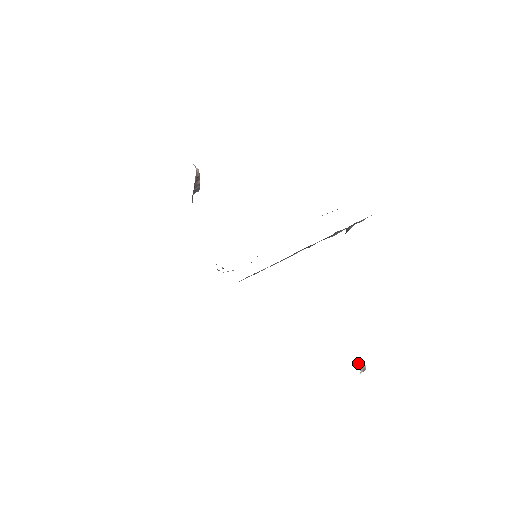
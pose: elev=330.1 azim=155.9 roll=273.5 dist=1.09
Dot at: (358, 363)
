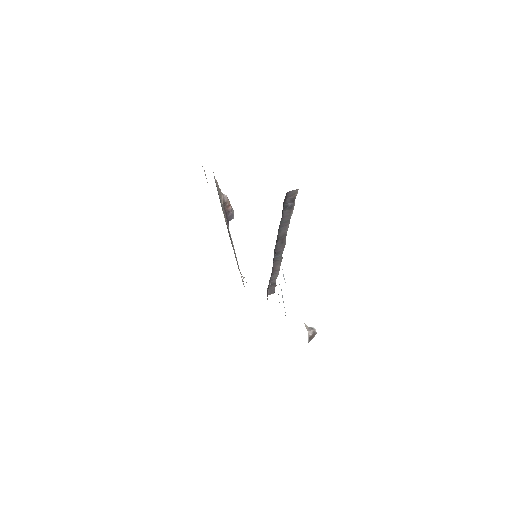
Dot at: (310, 327)
